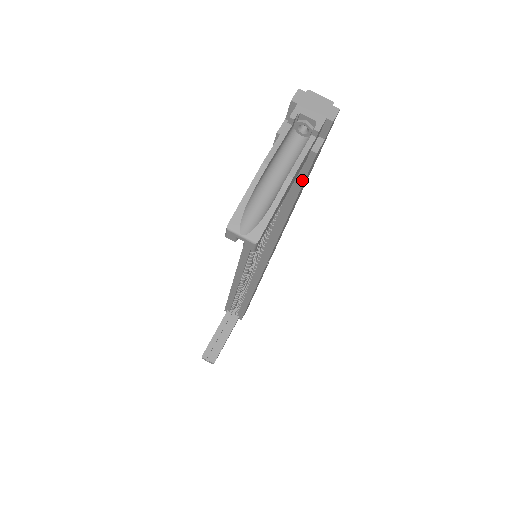
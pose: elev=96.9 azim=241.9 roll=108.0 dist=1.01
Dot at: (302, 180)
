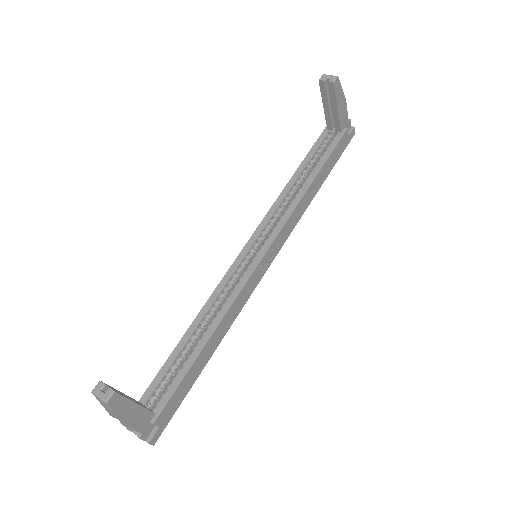
Dot at: (335, 146)
